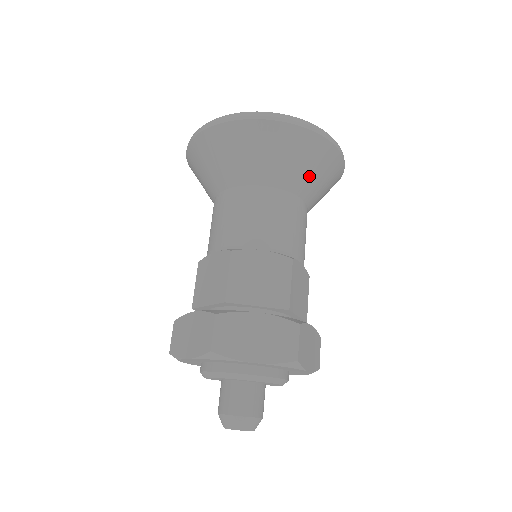
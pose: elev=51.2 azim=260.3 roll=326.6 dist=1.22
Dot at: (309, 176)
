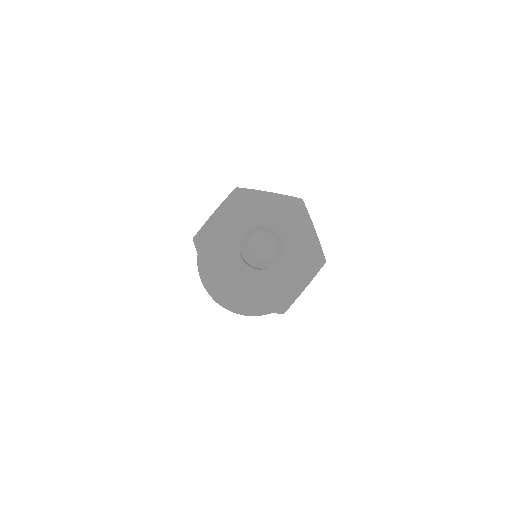
Dot at: occluded
